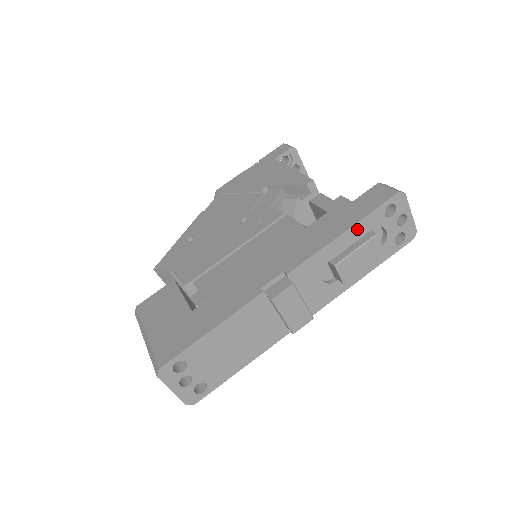
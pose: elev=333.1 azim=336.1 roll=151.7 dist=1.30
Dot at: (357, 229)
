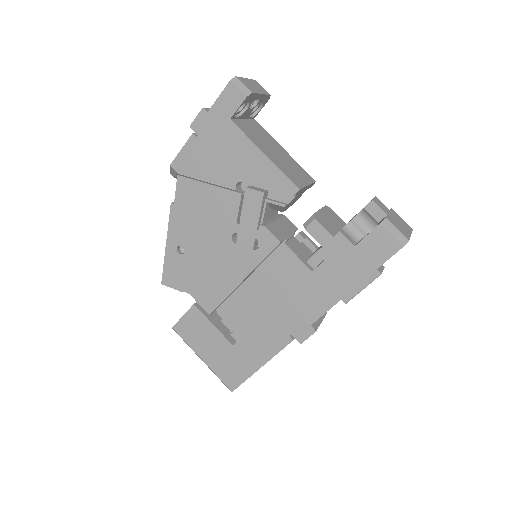
Dot at: (364, 279)
